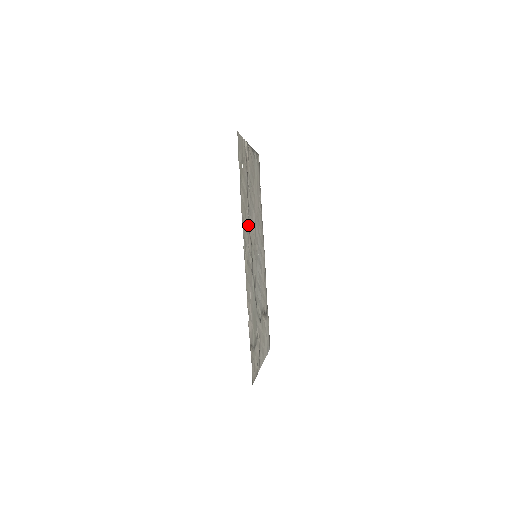
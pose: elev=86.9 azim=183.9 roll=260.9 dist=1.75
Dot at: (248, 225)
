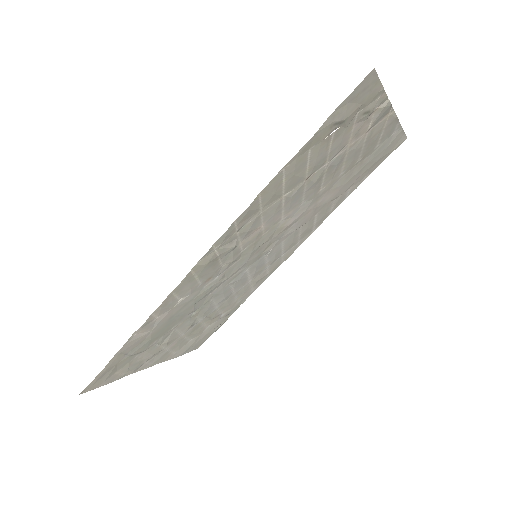
Dot at: (269, 215)
